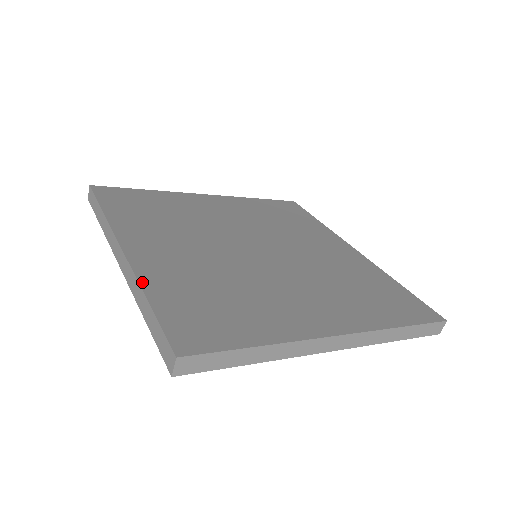
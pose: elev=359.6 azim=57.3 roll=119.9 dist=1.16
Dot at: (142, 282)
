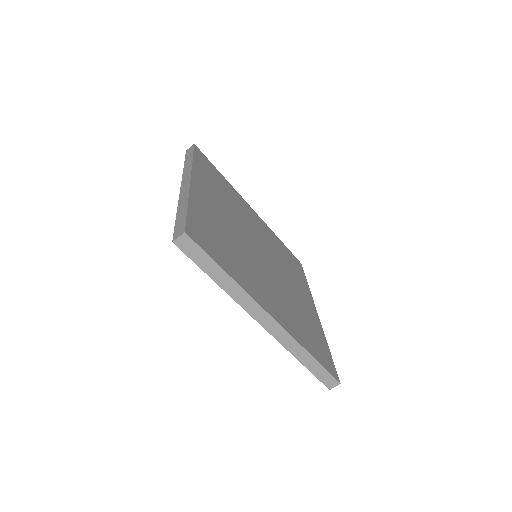
Dot at: (191, 197)
